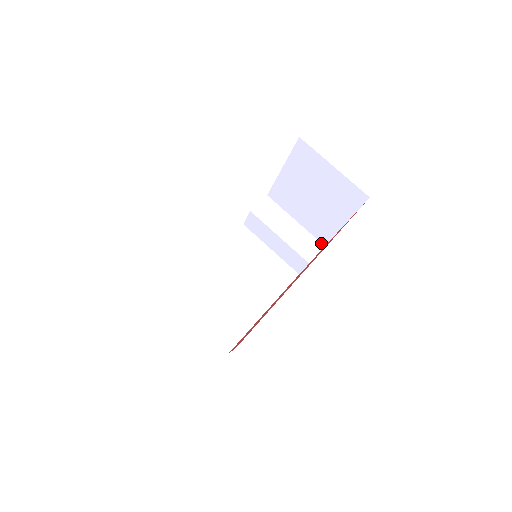
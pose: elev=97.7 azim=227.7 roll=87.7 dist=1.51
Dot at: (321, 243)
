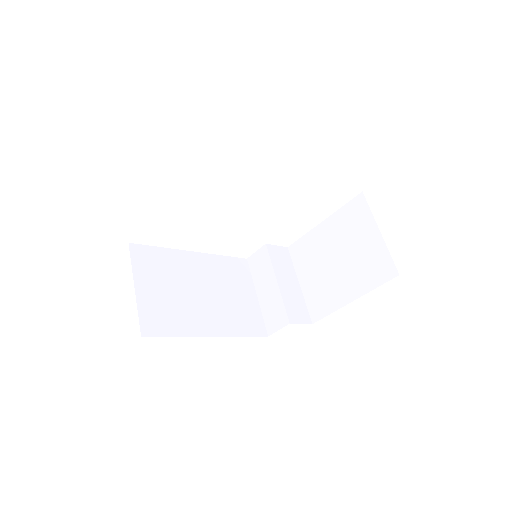
Dot at: (311, 319)
